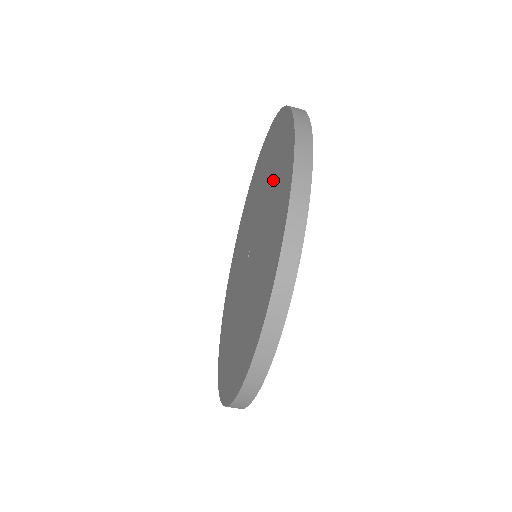
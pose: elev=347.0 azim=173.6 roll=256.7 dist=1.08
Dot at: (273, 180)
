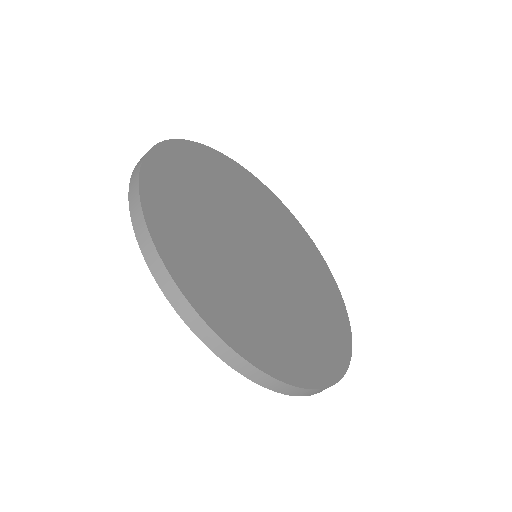
Dot at: occluded
